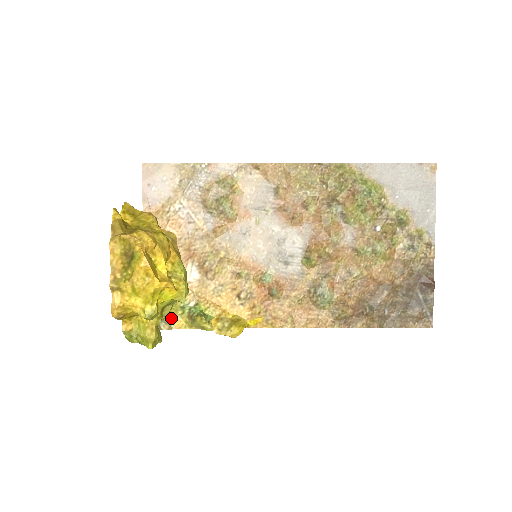
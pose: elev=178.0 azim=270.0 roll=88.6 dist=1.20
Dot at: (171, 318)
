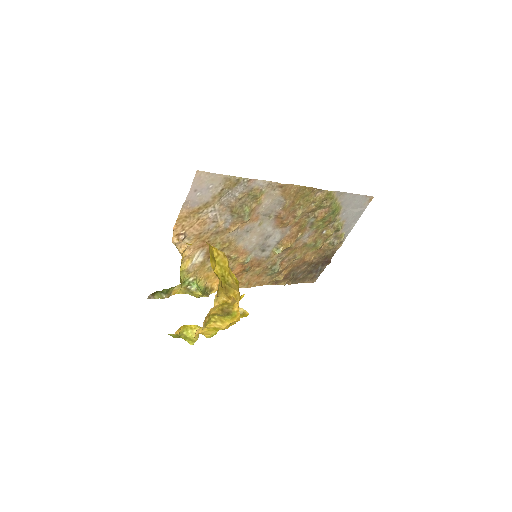
Dot at: (172, 290)
